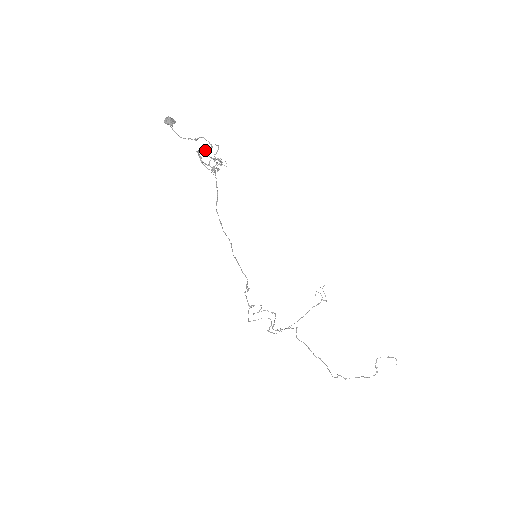
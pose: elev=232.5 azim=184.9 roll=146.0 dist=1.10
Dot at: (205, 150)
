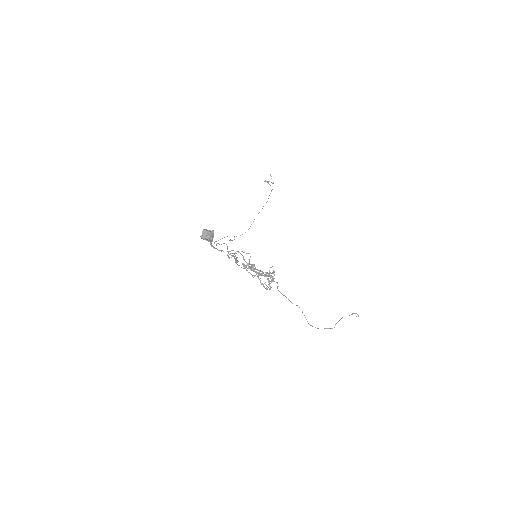
Dot at: (257, 272)
